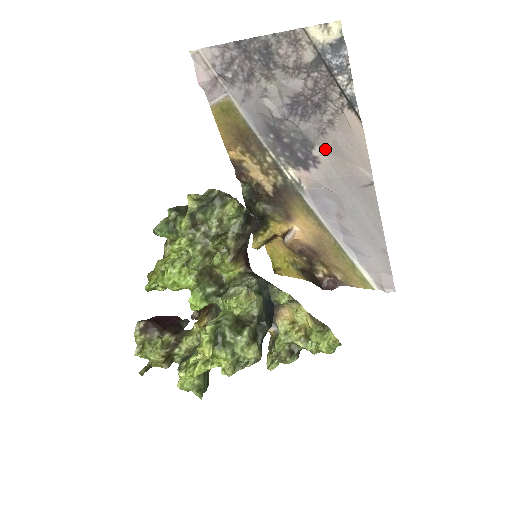
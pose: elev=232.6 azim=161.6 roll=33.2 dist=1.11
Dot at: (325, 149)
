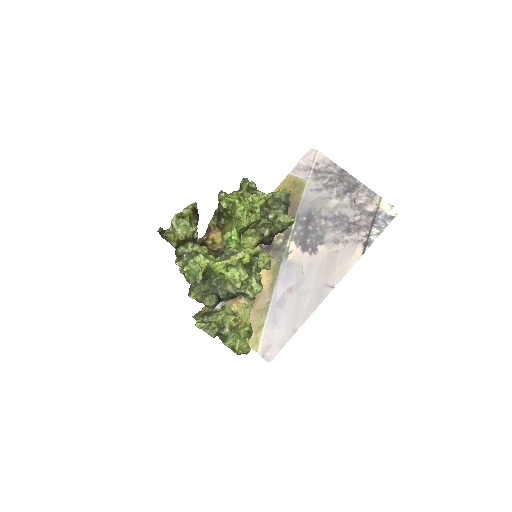
Dot at: (327, 250)
